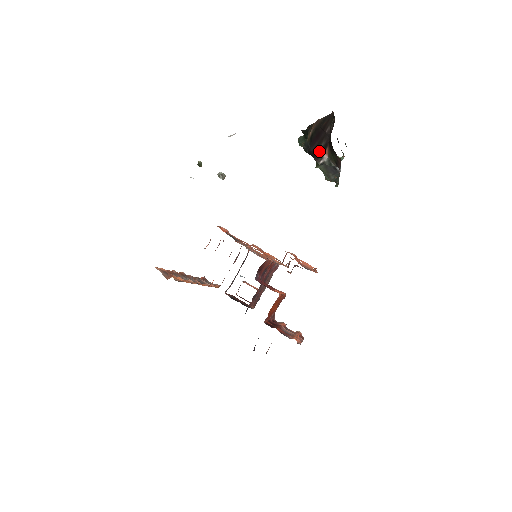
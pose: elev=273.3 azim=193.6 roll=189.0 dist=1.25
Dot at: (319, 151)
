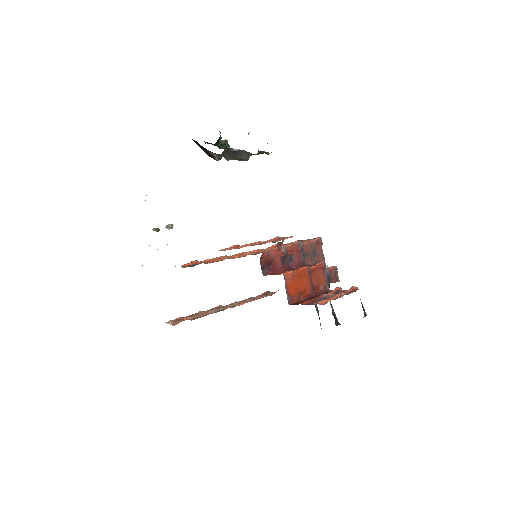
Dot at: (208, 153)
